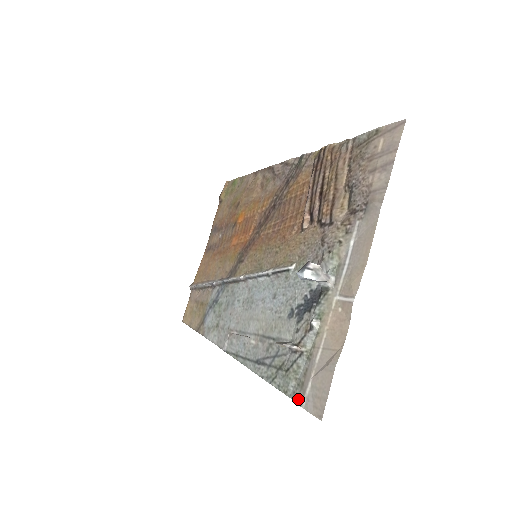
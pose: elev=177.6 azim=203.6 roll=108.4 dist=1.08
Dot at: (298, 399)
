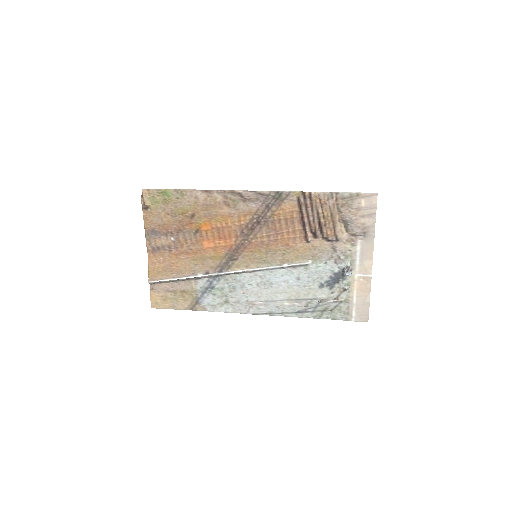
Dot at: (348, 319)
